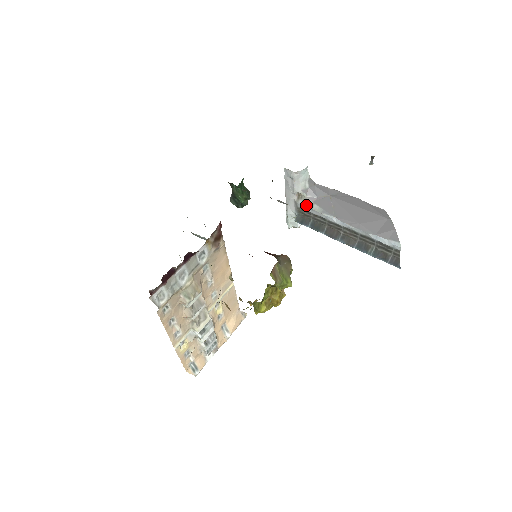
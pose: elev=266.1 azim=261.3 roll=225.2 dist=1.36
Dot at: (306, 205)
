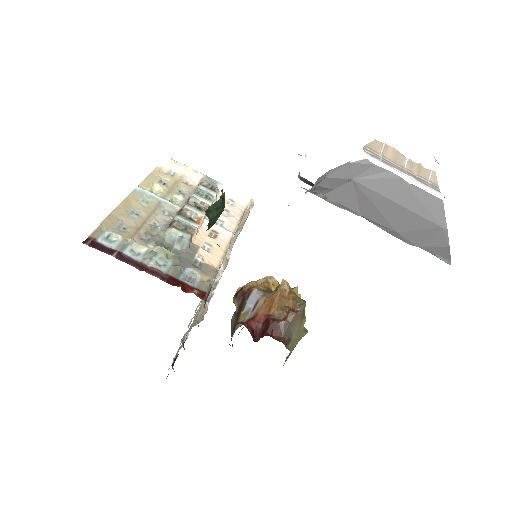
Dot at: (314, 194)
